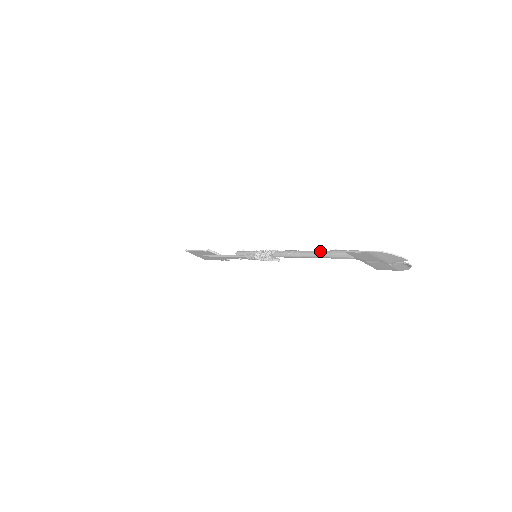
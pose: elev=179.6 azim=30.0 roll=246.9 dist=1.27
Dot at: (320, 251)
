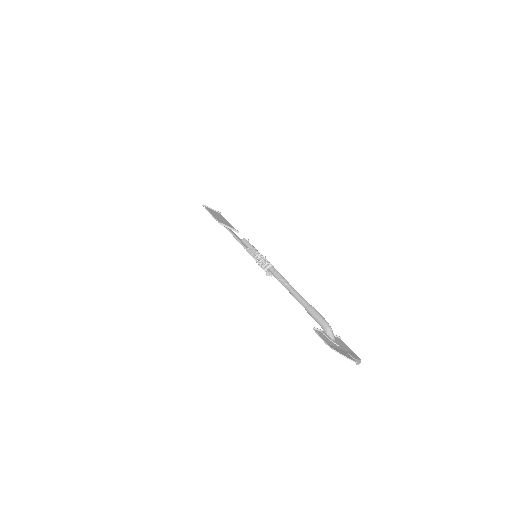
Dot at: (301, 299)
